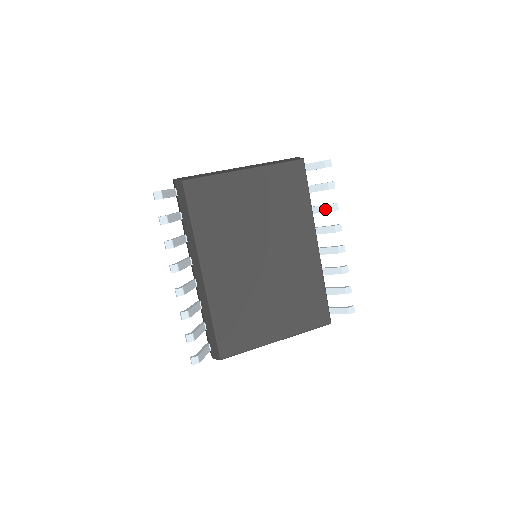
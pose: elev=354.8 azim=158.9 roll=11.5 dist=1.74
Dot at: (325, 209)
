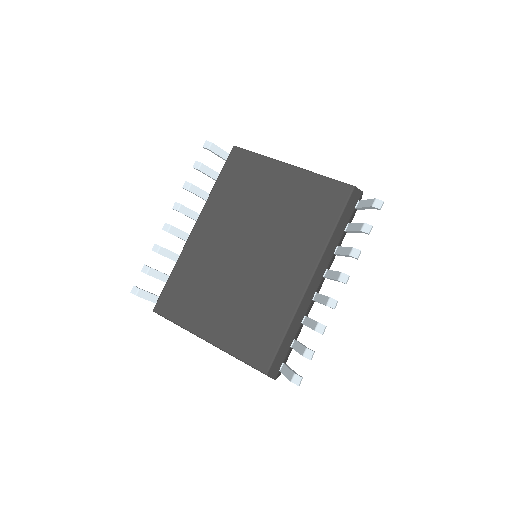
Dot at: (346, 251)
